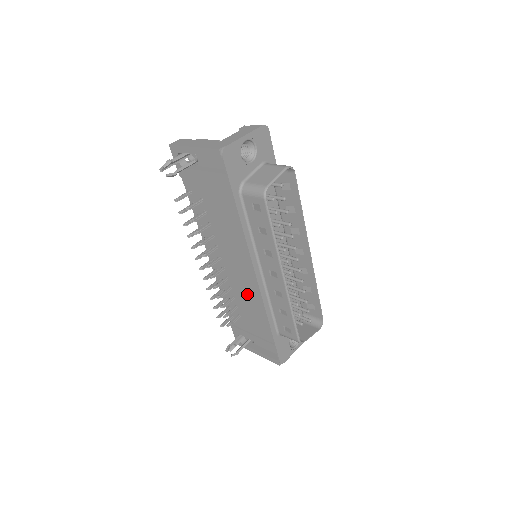
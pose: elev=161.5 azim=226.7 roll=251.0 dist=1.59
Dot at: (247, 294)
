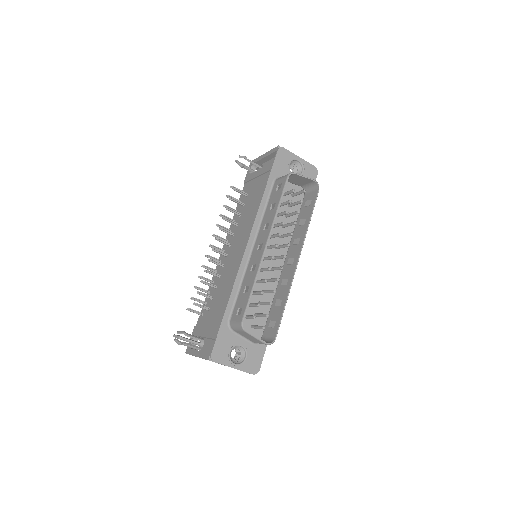
Dot at: (229, 276)
